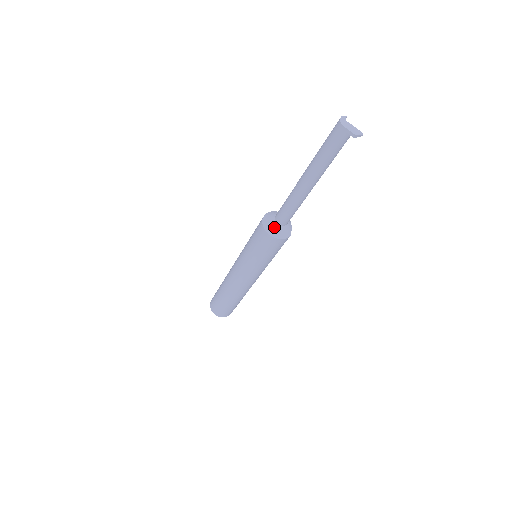
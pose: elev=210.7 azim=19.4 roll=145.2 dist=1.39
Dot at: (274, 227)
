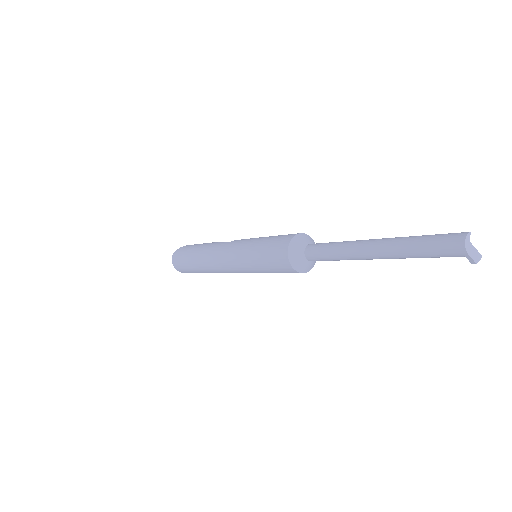
Dot at: (302, 263)
